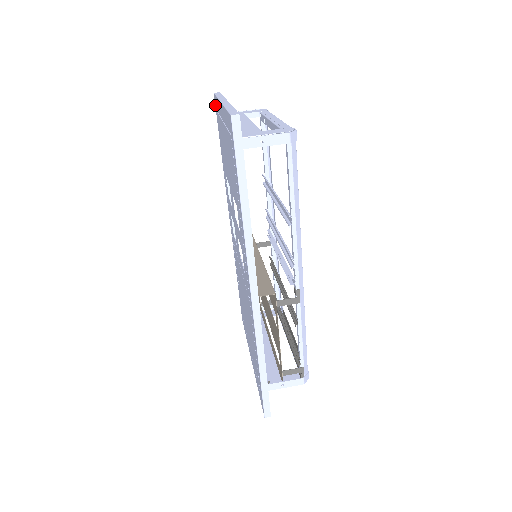
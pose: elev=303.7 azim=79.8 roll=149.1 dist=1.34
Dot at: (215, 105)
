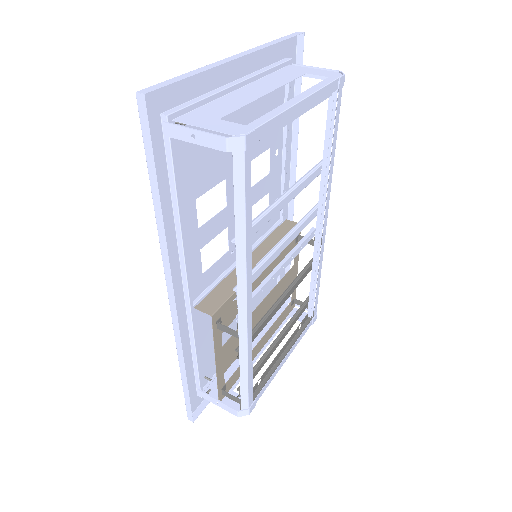
Dot at: (294, 49)
